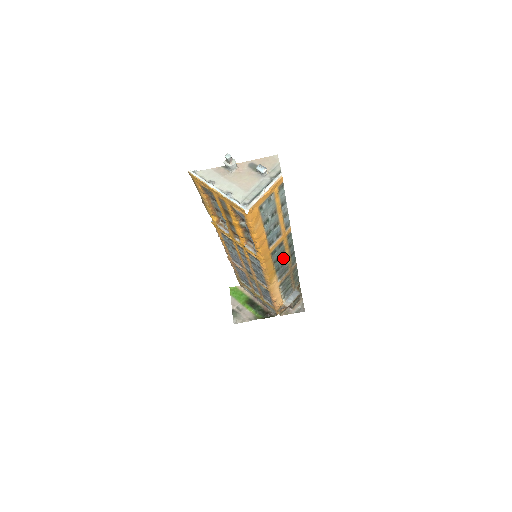
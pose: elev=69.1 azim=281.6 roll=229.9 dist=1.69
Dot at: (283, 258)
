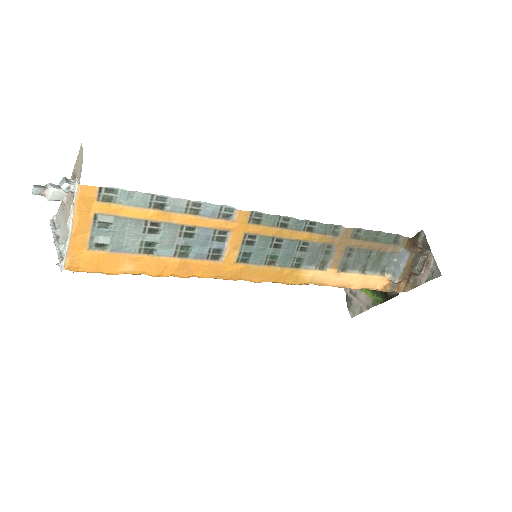
Dot at: (289, 245)
